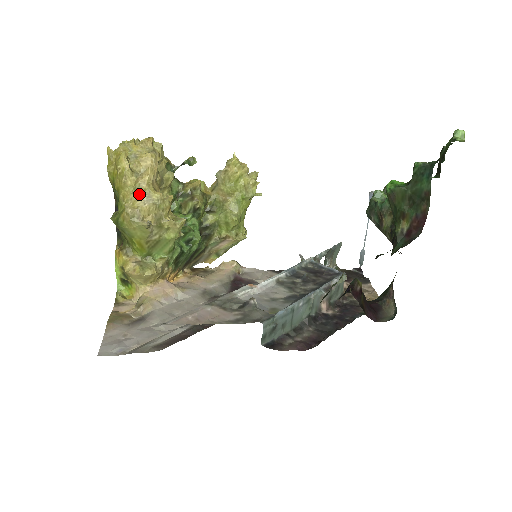
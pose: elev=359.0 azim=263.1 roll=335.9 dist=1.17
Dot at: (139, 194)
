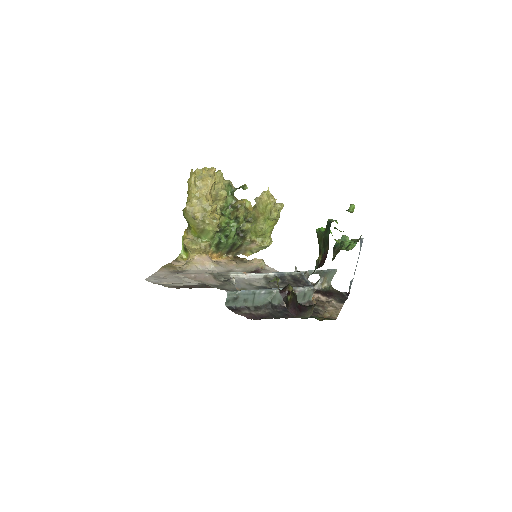
Dot at: (196, 199)
